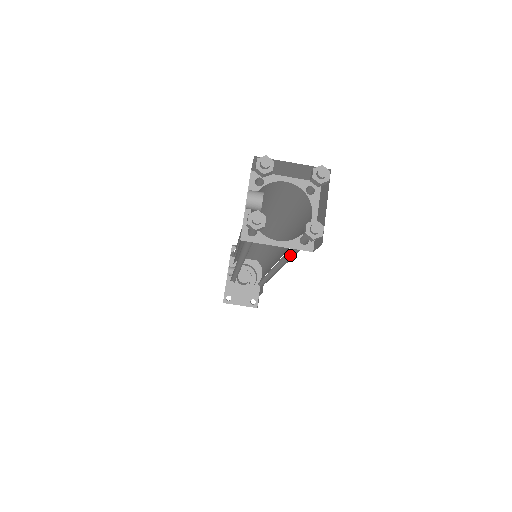
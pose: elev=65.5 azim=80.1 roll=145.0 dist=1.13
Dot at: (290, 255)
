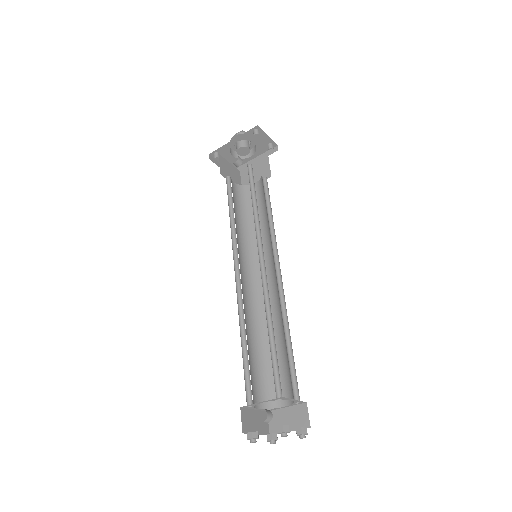
Dot at: (265, 349)
